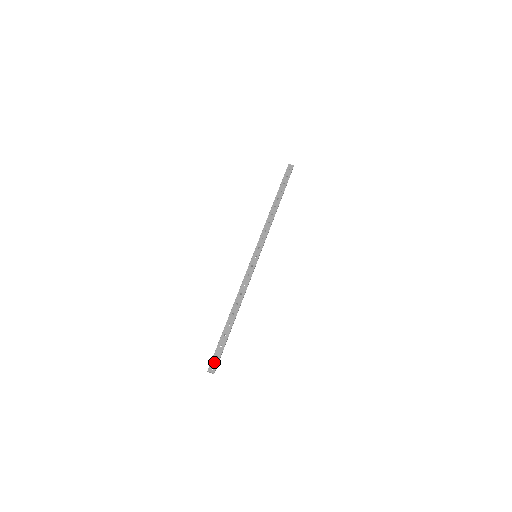
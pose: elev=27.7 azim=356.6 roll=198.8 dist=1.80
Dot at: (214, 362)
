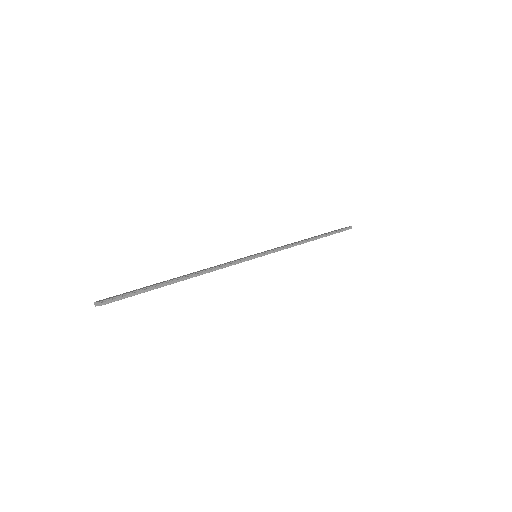
Dot at: (112, 297)
